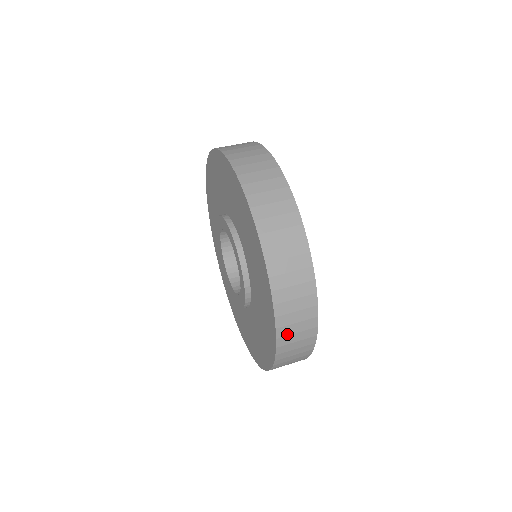
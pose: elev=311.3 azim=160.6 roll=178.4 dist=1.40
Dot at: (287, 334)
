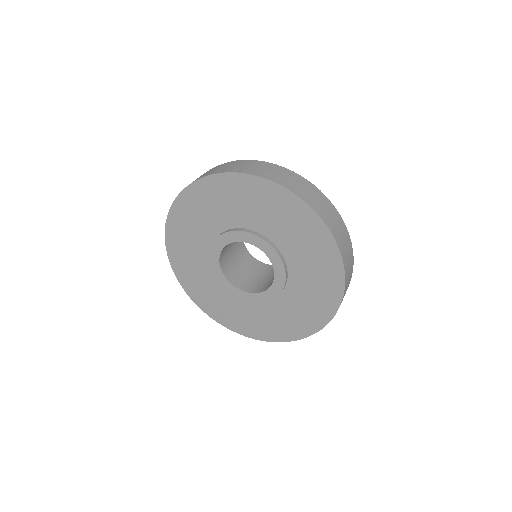
Dot at: (347, 273)
